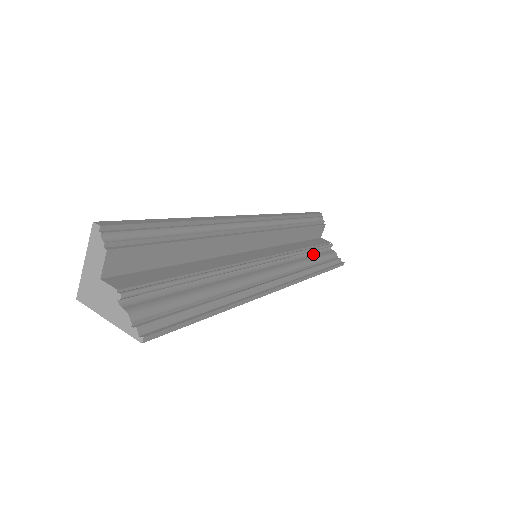
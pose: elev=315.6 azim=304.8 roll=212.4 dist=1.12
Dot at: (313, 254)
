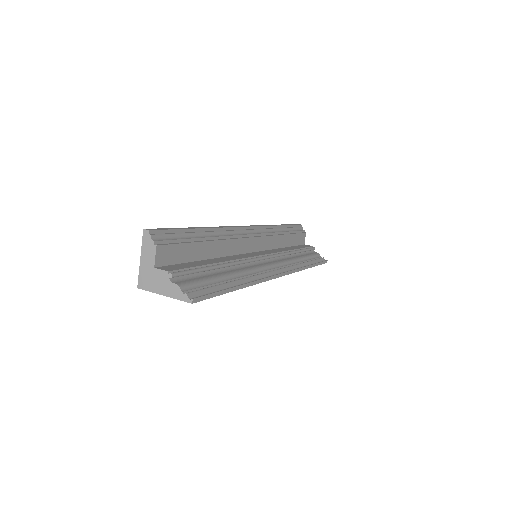
Dot at: (300, 255)
